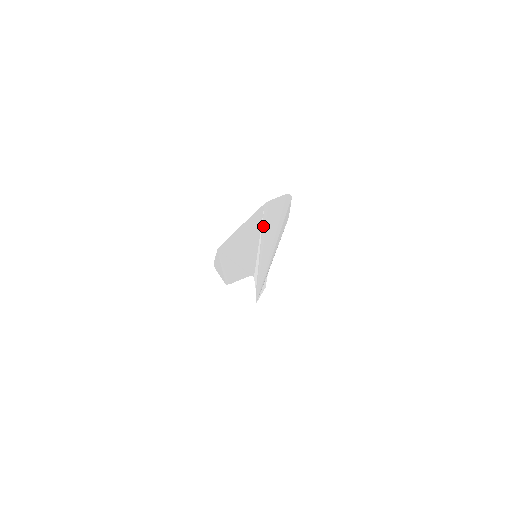
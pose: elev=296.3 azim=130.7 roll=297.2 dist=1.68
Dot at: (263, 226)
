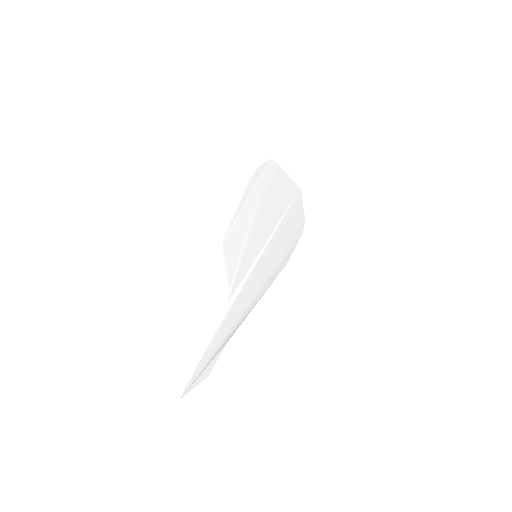
Dot at: (285, 216)
